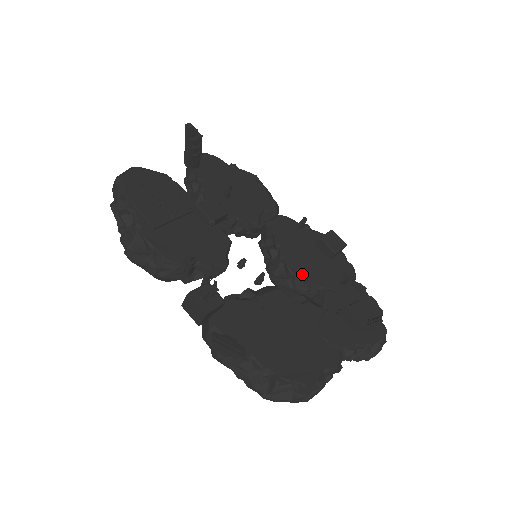
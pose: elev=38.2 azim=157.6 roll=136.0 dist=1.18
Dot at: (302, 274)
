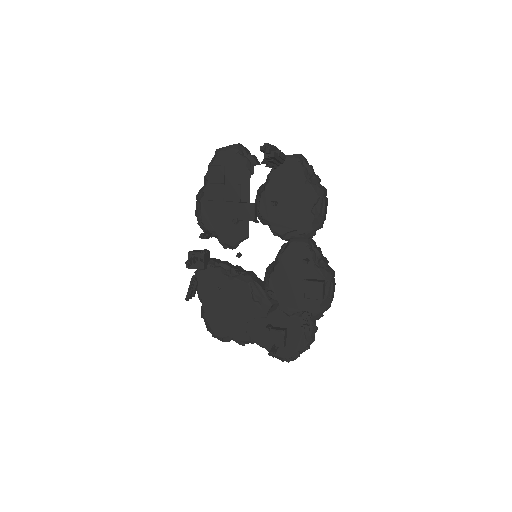
Dot at: (274, 288)
